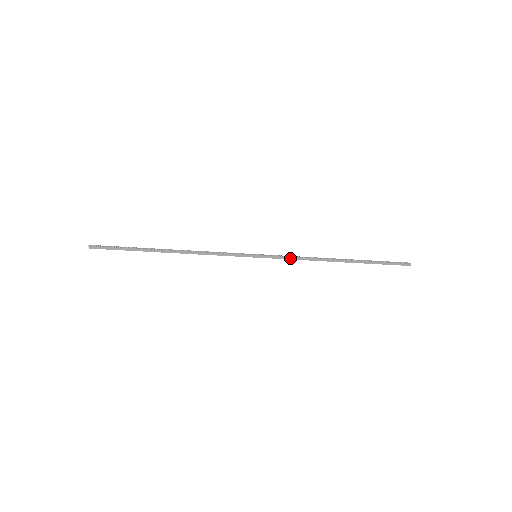
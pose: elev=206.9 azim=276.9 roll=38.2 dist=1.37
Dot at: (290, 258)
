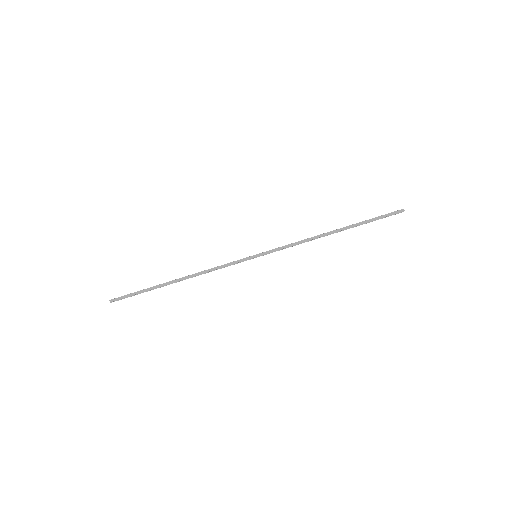
Dot at: (287, 246)
